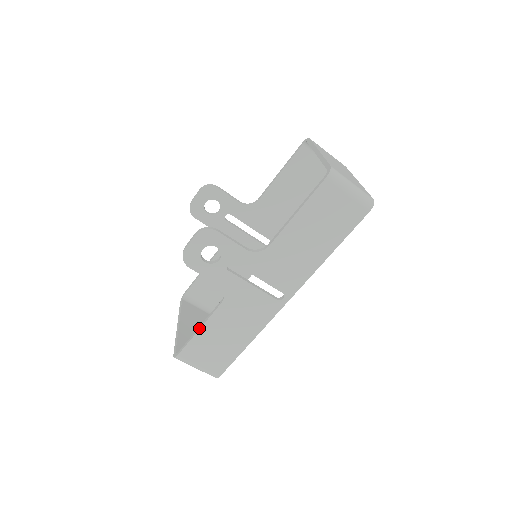
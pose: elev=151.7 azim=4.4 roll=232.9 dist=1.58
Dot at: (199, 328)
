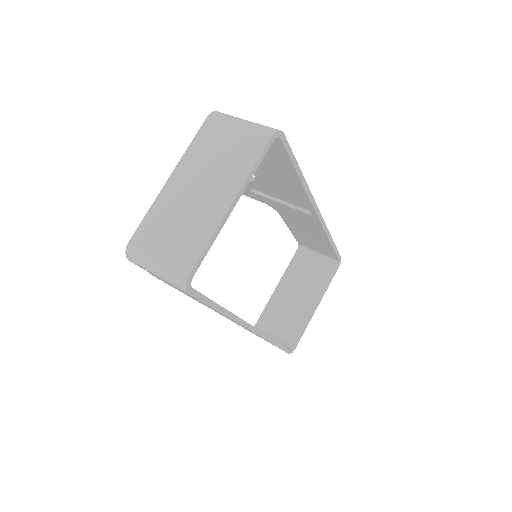
Dot at: occluded
